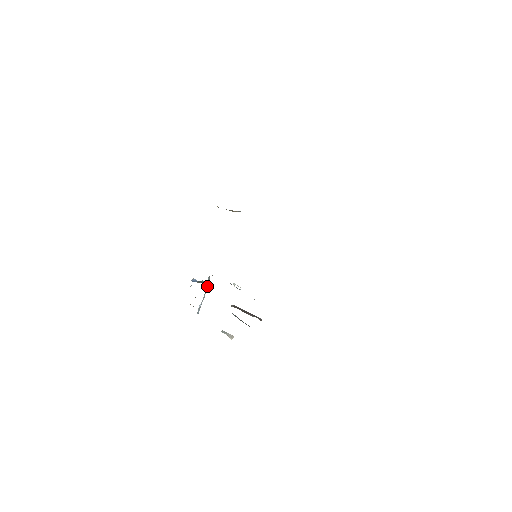
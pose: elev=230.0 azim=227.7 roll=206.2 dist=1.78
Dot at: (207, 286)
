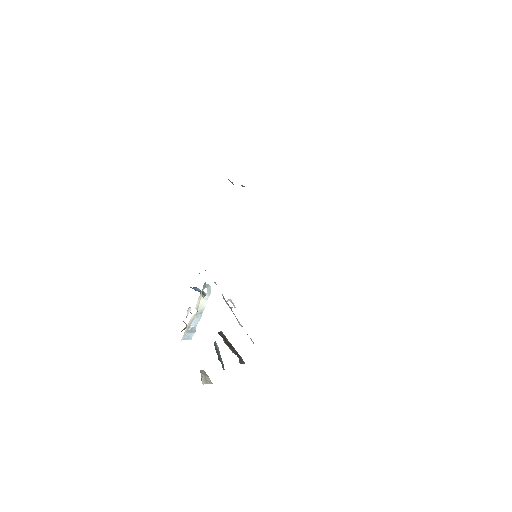
Dot at: (205, 299)
